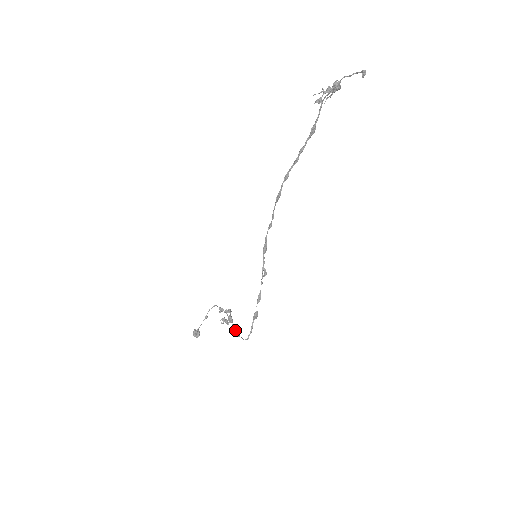
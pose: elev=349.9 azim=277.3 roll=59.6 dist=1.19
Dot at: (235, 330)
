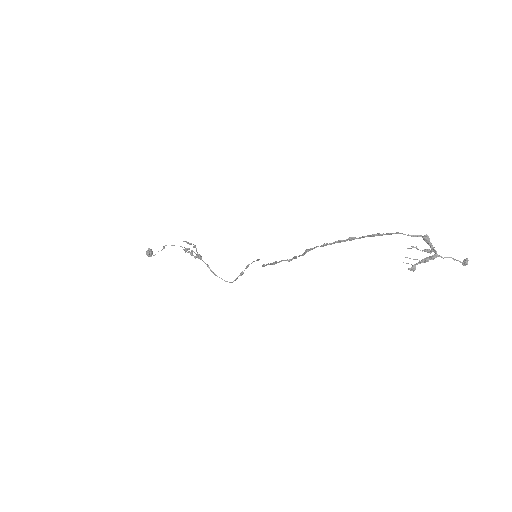
Dot at: (209, 268)
